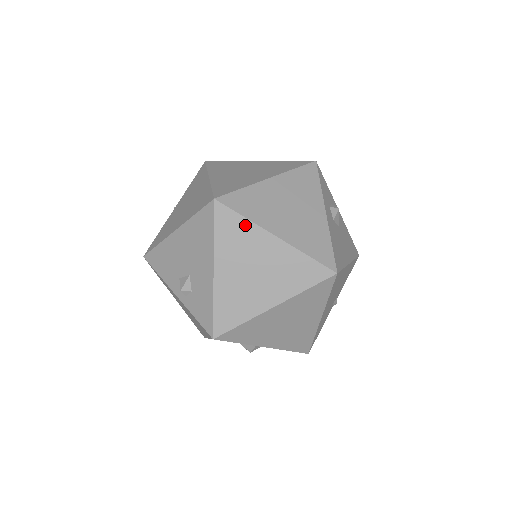
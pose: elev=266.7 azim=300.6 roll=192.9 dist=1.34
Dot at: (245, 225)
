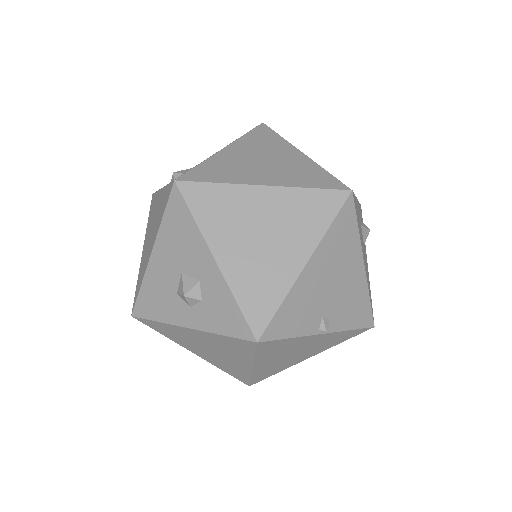
Dot at: (278, 139)
